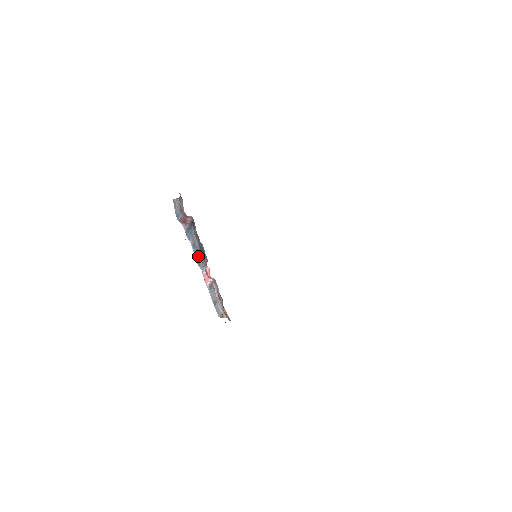
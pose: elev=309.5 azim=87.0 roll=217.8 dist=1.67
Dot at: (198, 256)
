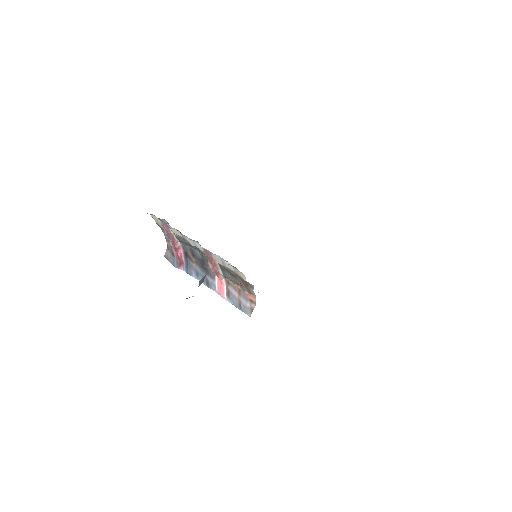
Dot at: (205, 279)
